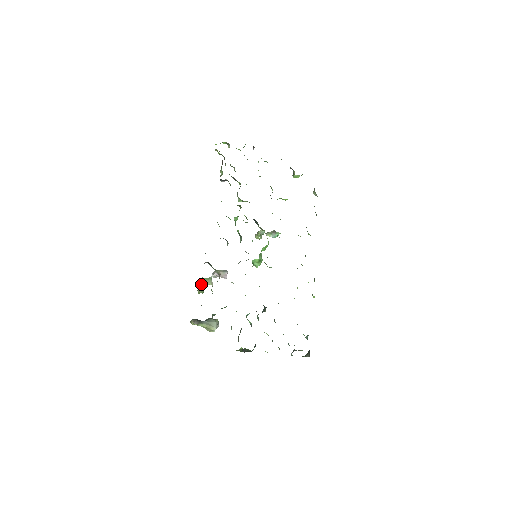
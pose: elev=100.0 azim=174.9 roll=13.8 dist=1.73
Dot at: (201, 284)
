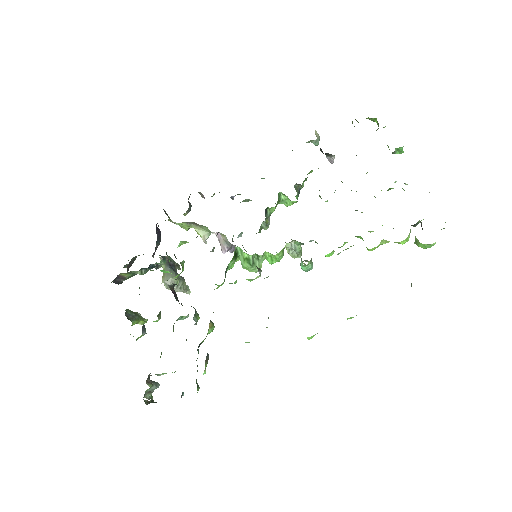
Dot at: (193, 223)
